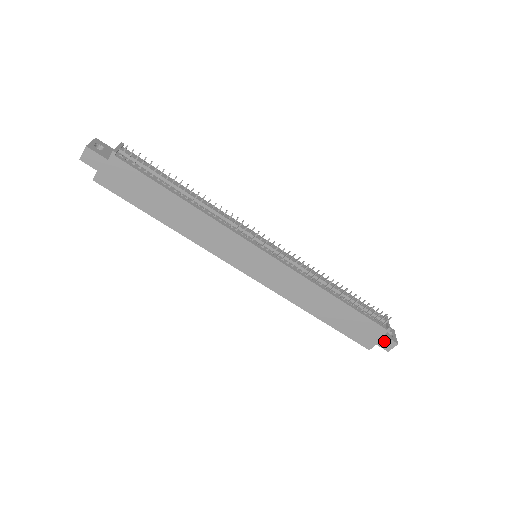
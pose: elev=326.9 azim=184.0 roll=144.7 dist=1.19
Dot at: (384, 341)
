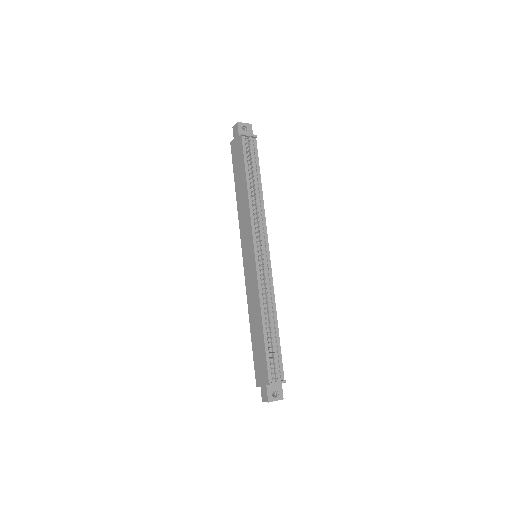
Dot at: (264, 390)
